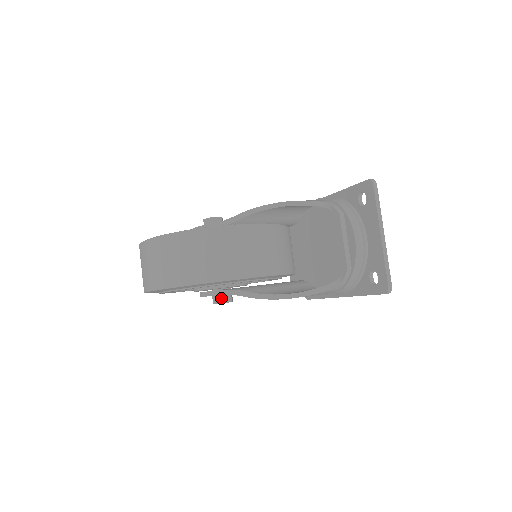
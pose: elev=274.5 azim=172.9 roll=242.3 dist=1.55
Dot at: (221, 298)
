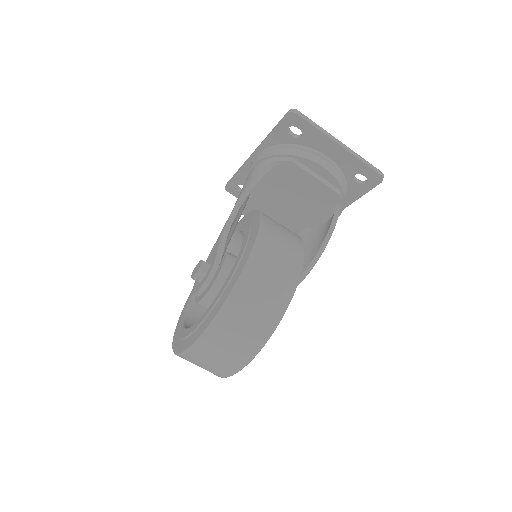
Dot at: occluded
